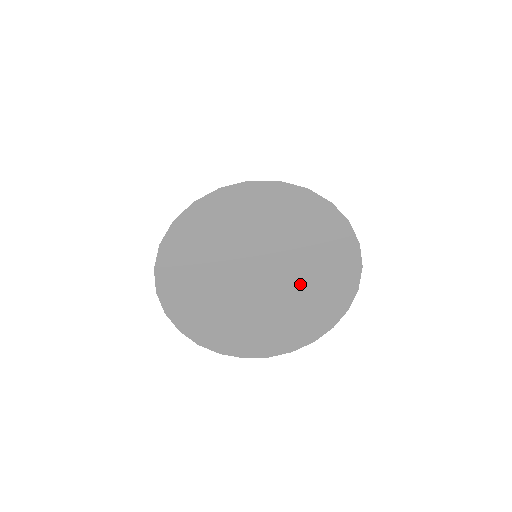
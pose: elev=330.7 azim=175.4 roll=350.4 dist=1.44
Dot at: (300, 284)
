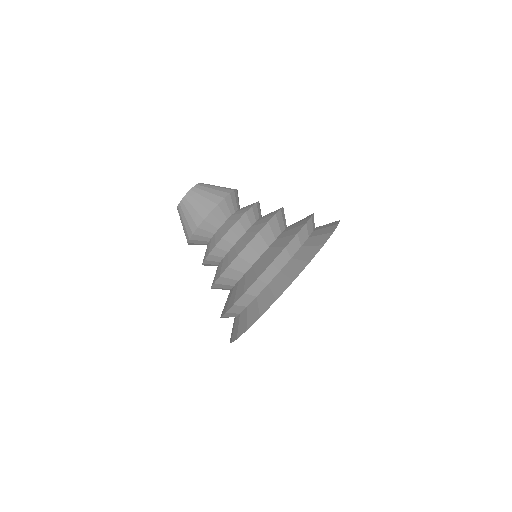
Dot at: occluded
